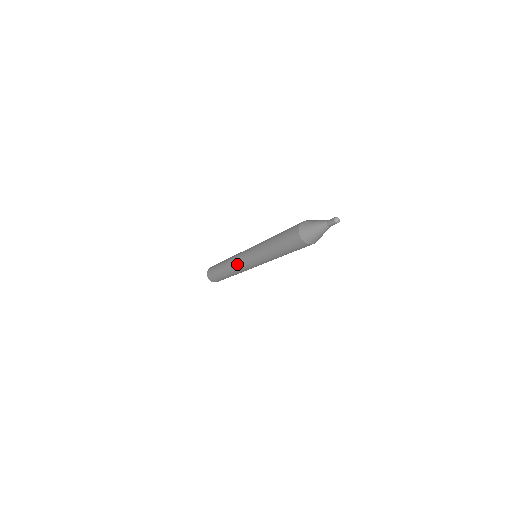
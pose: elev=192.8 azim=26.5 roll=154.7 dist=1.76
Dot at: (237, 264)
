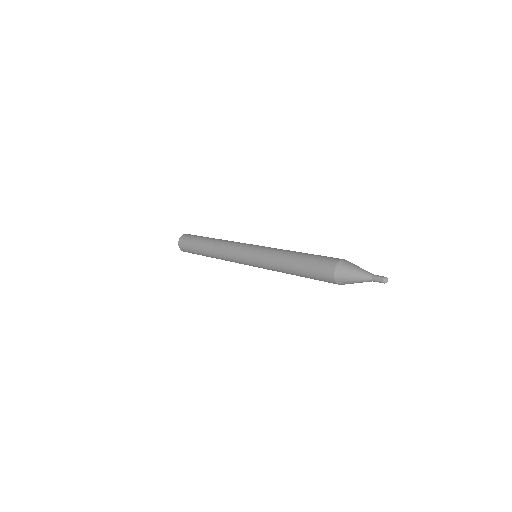
Dot at: (230, 255)
